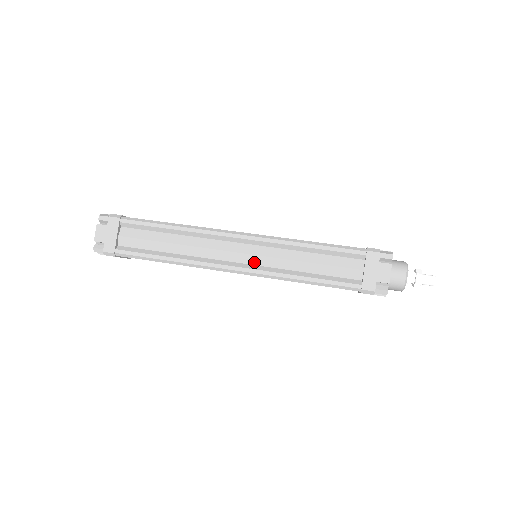
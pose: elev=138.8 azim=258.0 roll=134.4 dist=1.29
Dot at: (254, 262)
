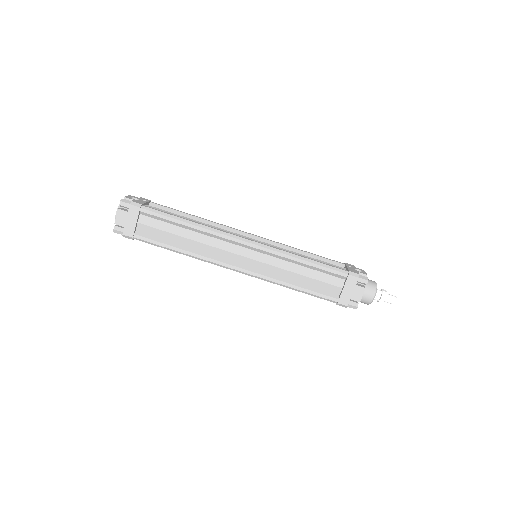
Dot at: occluded
